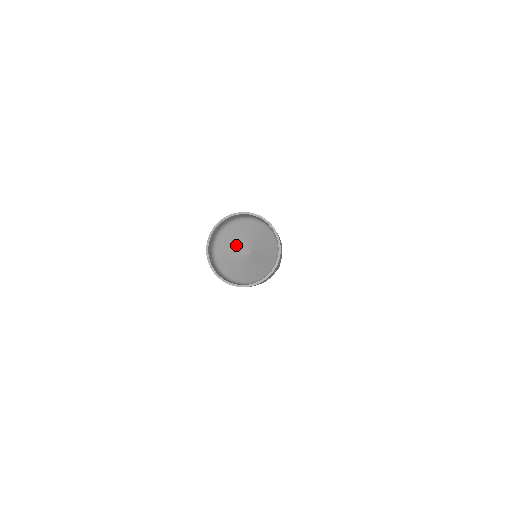
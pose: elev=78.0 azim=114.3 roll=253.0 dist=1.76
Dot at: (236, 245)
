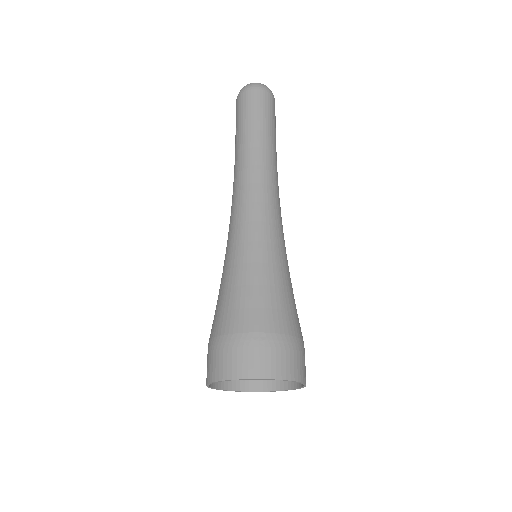
Dot at: occluded
